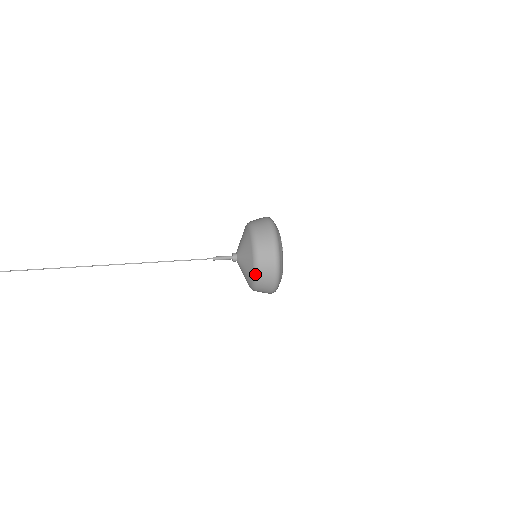
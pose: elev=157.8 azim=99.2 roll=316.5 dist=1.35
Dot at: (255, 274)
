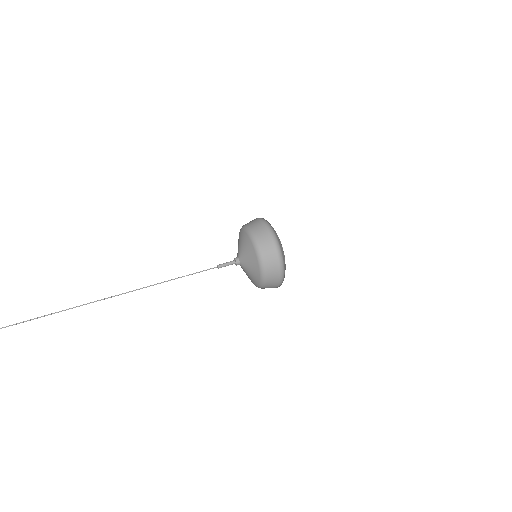
Dot at: (262, 283)
